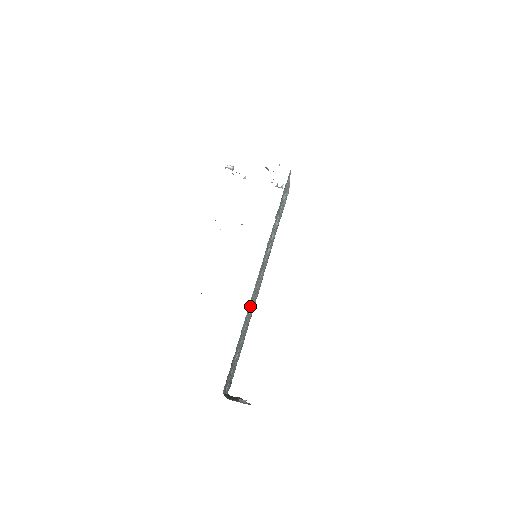
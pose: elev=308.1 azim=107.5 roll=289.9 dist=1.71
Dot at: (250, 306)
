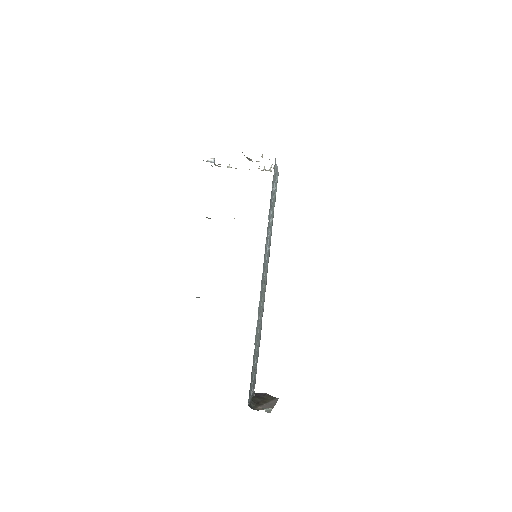
Dot at: (259, 314)
